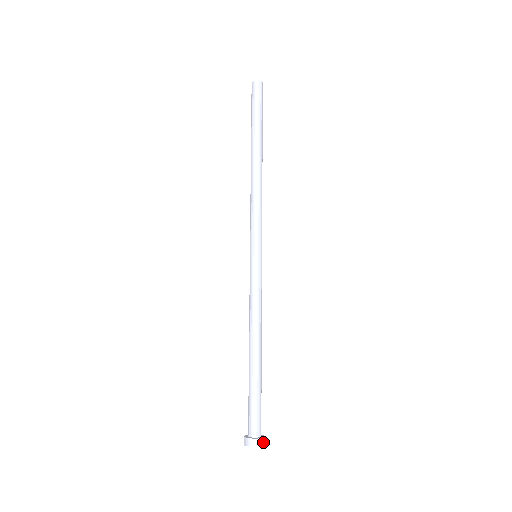
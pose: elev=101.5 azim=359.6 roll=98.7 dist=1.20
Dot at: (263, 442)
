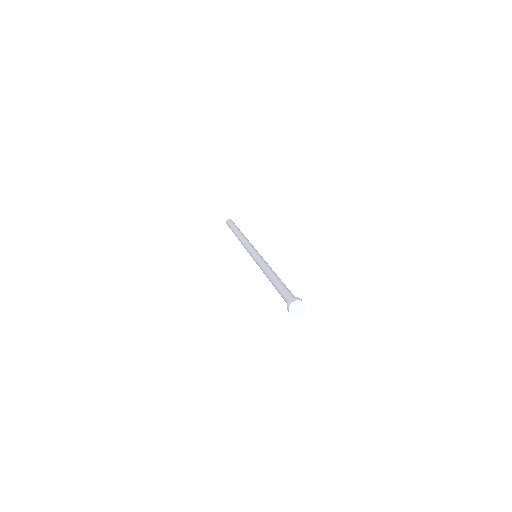
Dot at: (300, 299)
